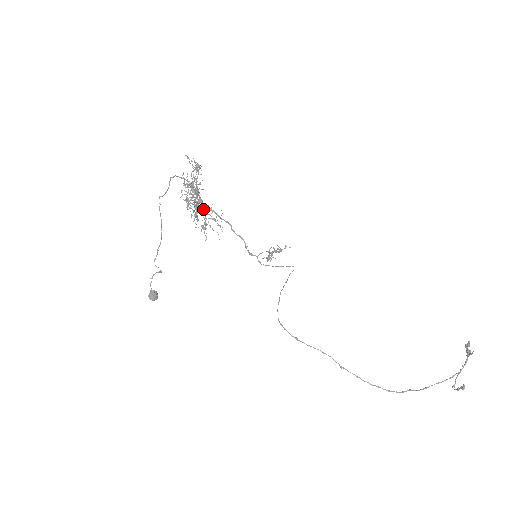
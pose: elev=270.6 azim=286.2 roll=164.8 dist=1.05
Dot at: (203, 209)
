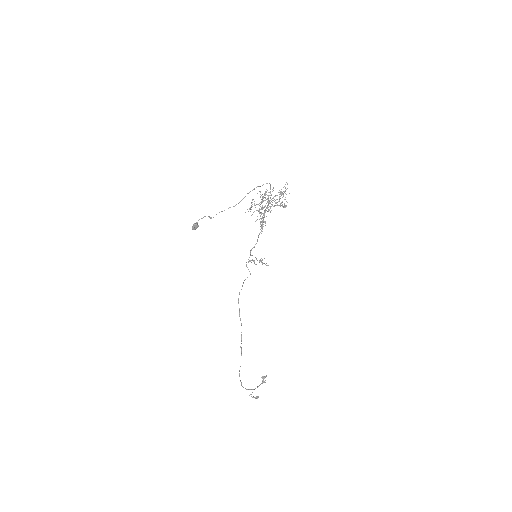
Dot at: (265, 212)
